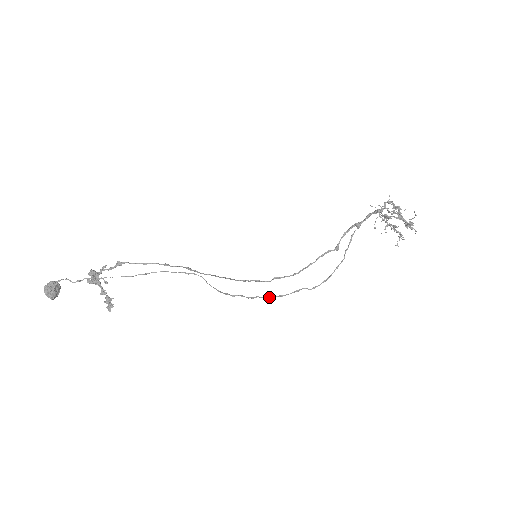
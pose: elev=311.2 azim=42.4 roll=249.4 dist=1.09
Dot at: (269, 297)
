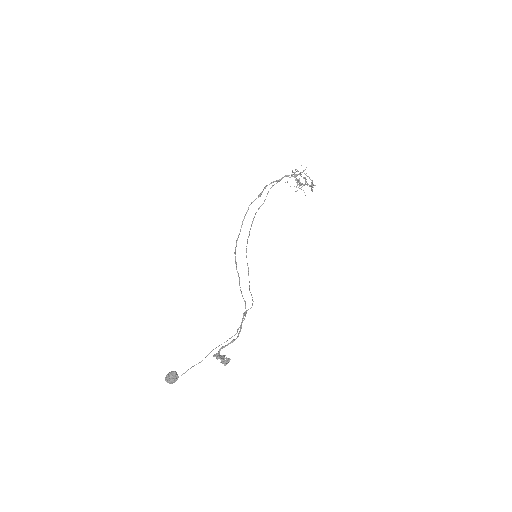
Dot at: occluded
